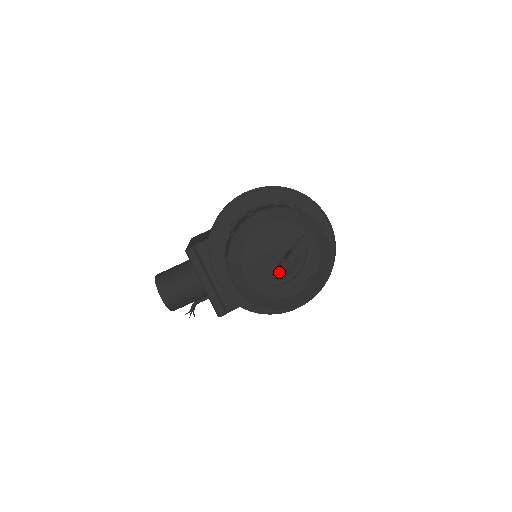
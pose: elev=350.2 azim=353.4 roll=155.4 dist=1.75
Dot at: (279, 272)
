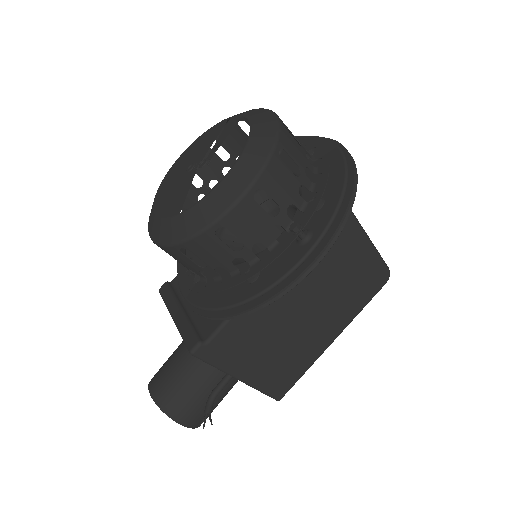
Dot at: occluded
